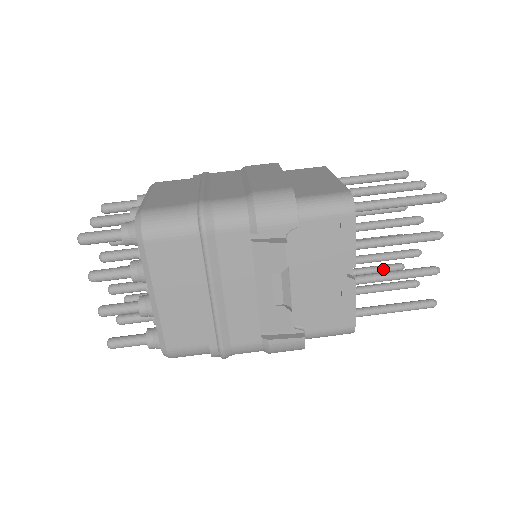
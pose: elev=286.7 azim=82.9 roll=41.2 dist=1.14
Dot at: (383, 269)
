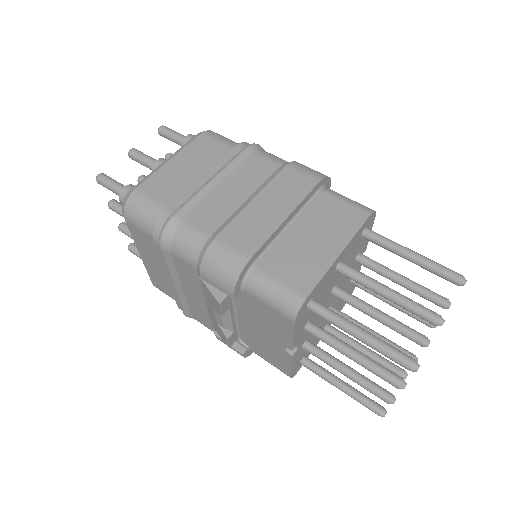
Dot at: occluded
